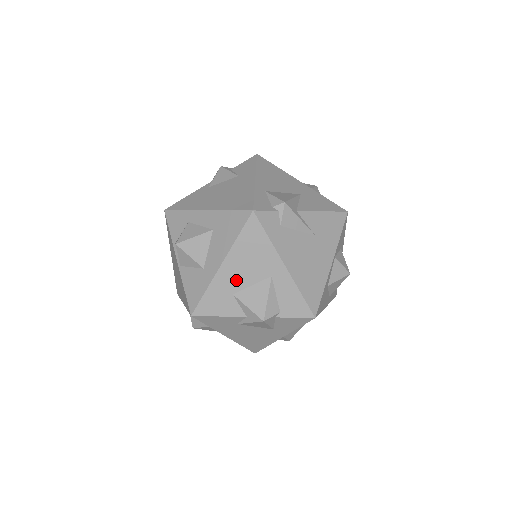
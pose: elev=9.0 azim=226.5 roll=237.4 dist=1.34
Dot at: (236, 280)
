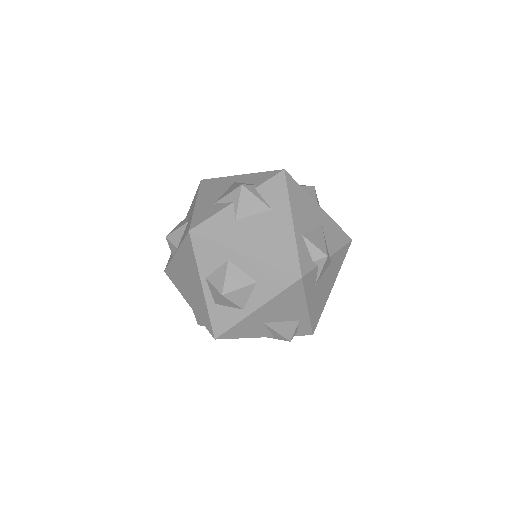
Dot at: (211, 199)
